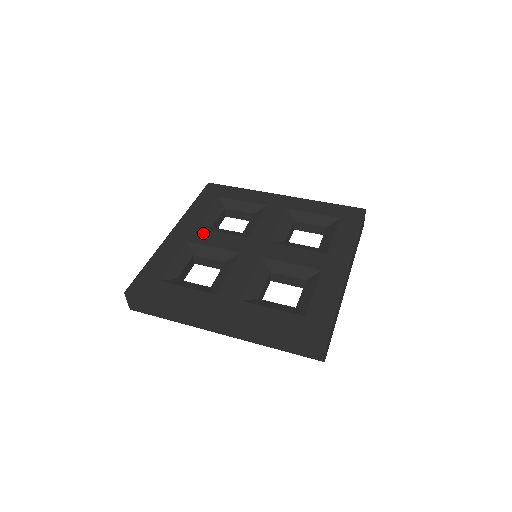
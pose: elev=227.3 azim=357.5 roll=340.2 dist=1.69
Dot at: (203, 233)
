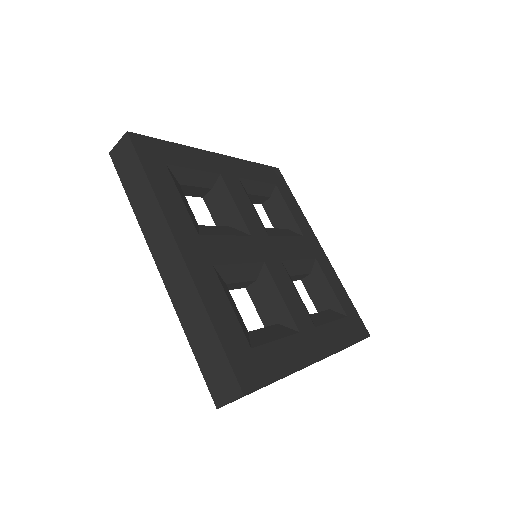
Dot at: (214, 243)
